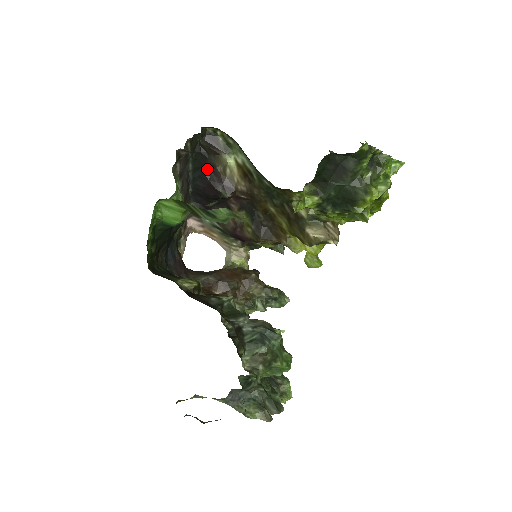
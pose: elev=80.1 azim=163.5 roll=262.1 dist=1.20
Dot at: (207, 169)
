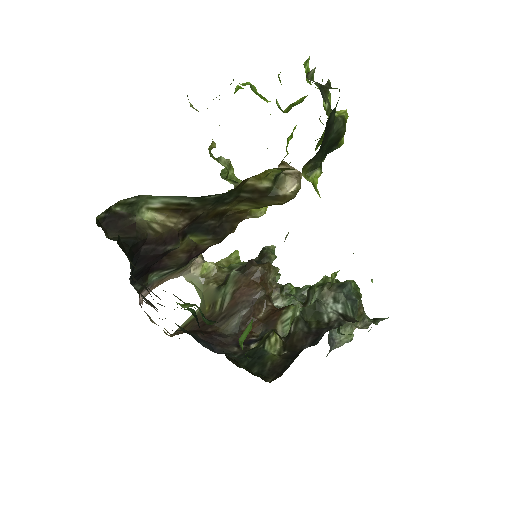
Dot at: (139, 249)
